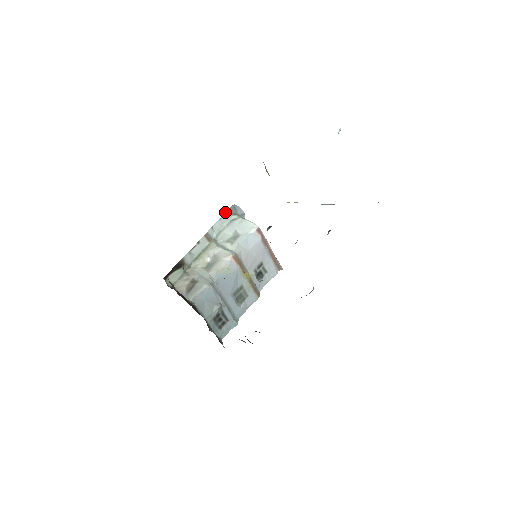
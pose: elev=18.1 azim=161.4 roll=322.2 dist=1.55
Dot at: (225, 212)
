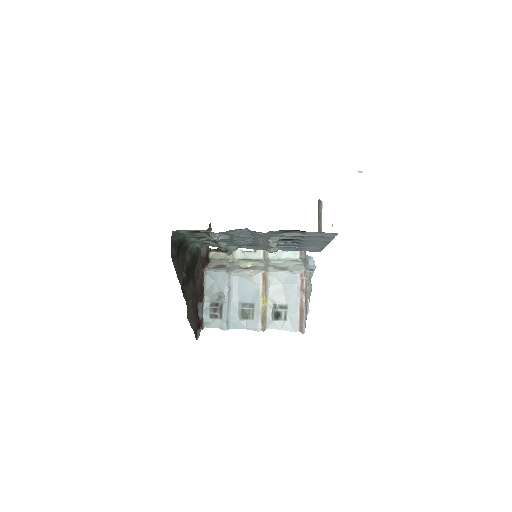
Dot at: occluded
